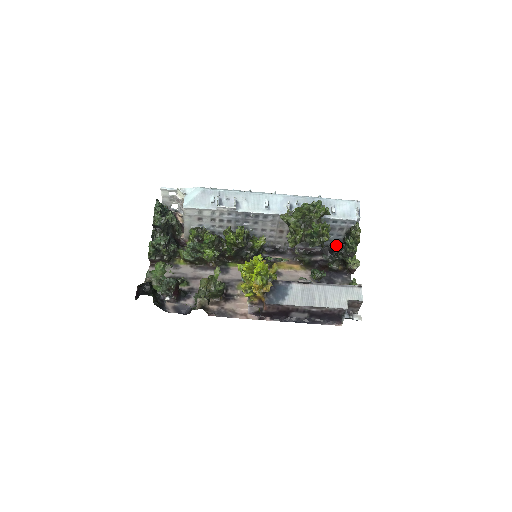
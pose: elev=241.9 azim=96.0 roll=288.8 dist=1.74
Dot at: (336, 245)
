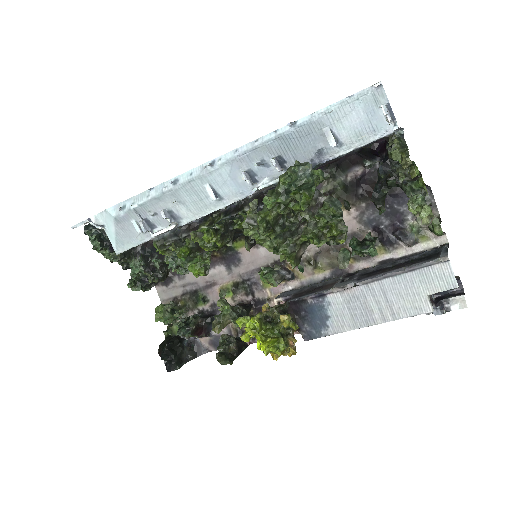
Dot at: (379, 139)
